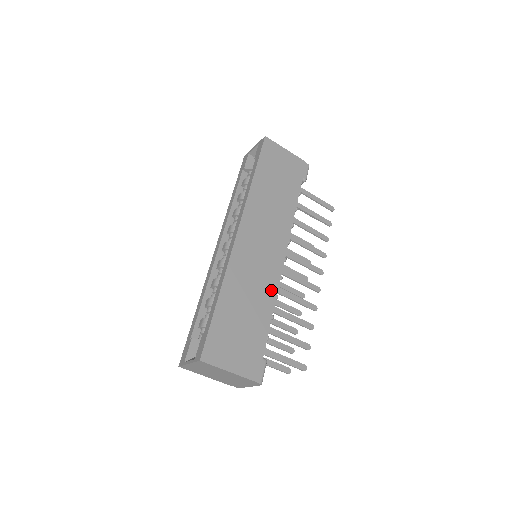
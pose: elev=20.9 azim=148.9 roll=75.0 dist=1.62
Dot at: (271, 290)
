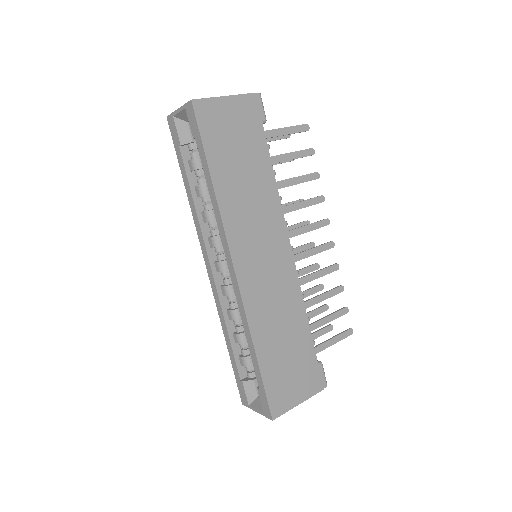
Dot at: (296, 297)
